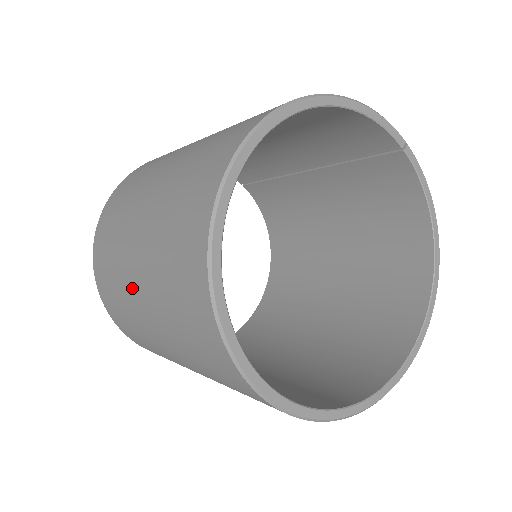
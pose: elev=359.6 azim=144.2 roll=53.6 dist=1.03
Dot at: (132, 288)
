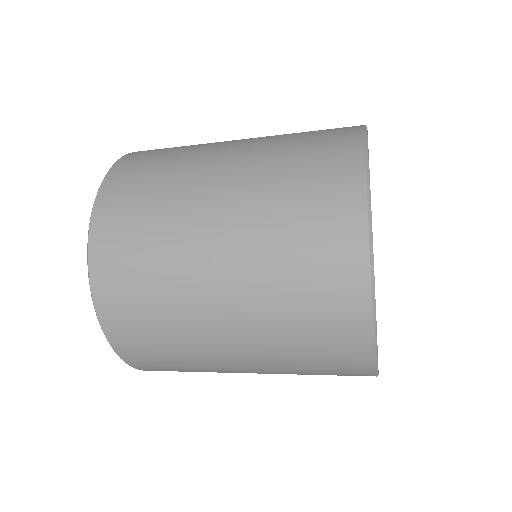
Dot at: (211, 164)
